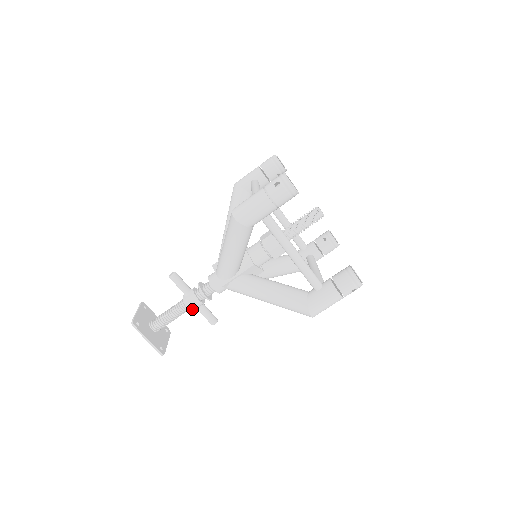
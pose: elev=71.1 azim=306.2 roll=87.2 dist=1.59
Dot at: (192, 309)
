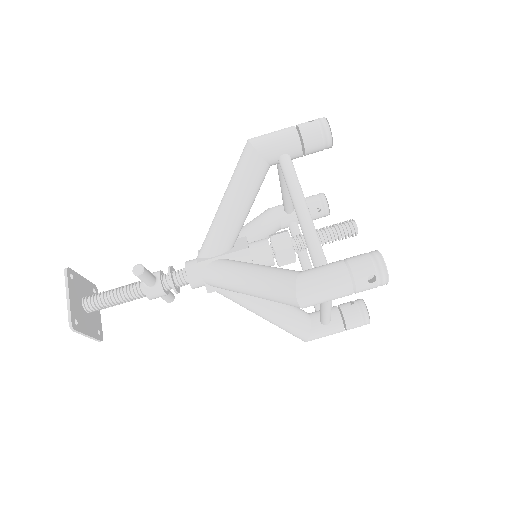
Dot at: (152, 298)
